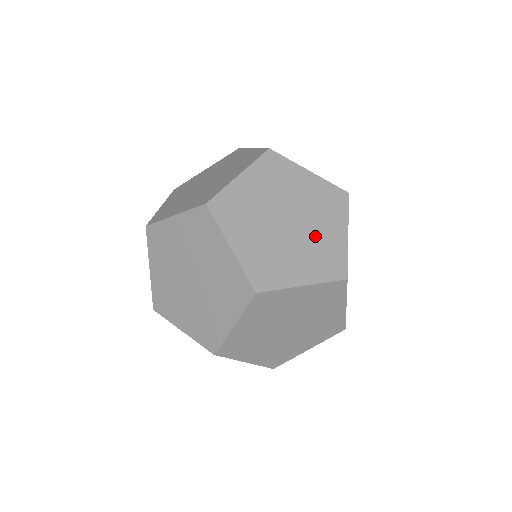
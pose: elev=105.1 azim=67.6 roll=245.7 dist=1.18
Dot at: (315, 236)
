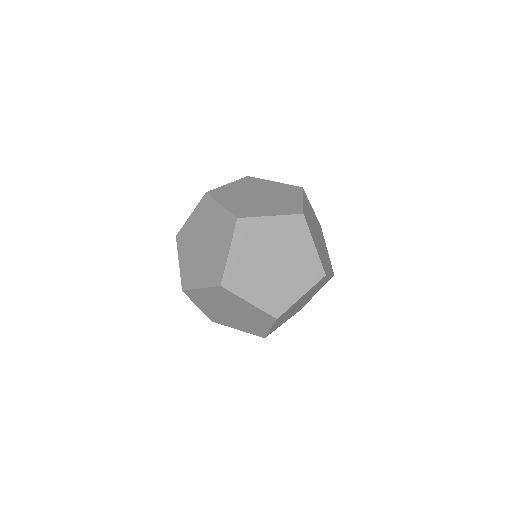
Dot at: (295, 261)
